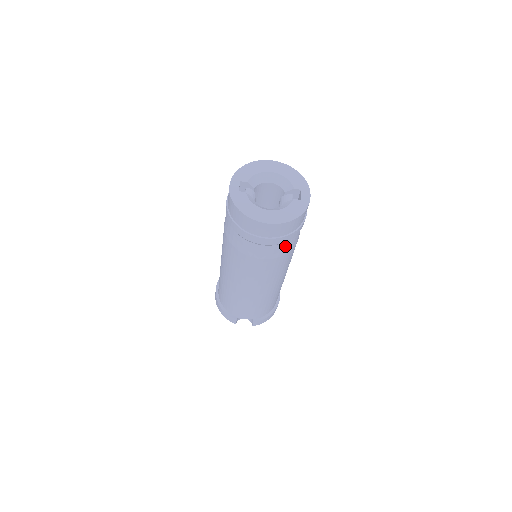
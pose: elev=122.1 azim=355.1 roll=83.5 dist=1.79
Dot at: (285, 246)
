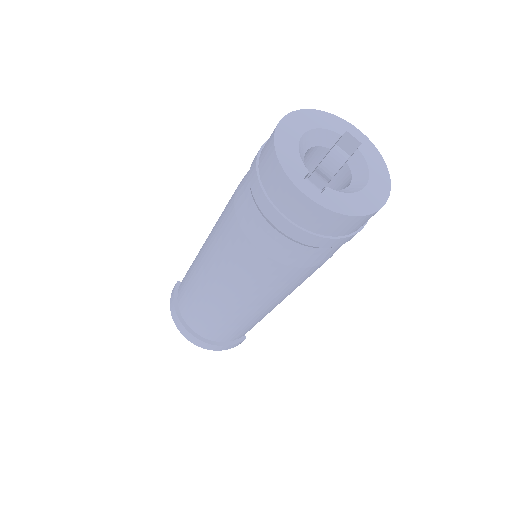
Dot at: occluded
